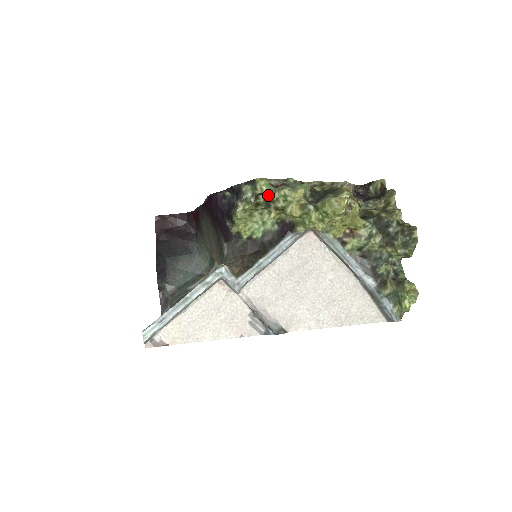
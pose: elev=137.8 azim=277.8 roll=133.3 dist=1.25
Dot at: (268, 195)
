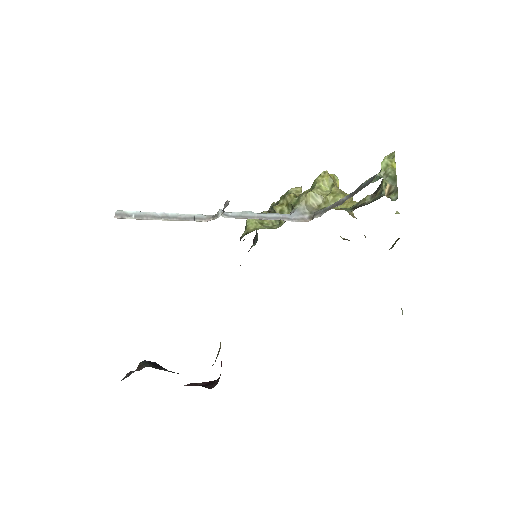
Dot at: (277, 203)
